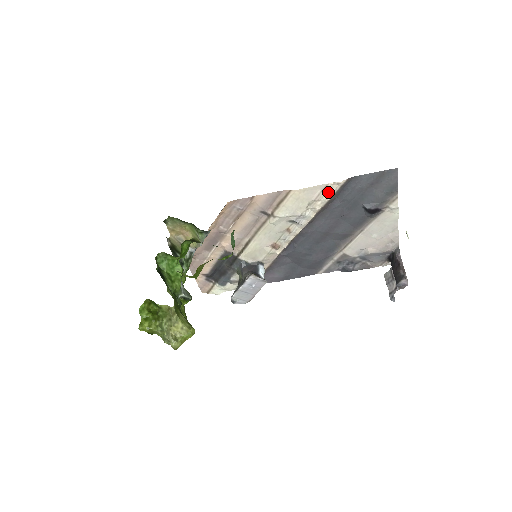
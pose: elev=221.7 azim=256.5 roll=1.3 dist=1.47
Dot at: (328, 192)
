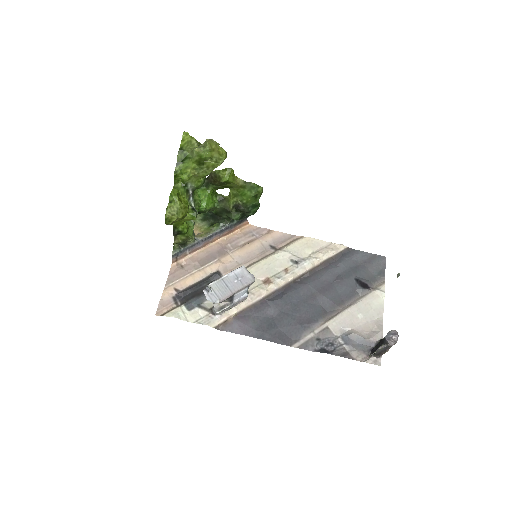
Dot at: (331, 250)
